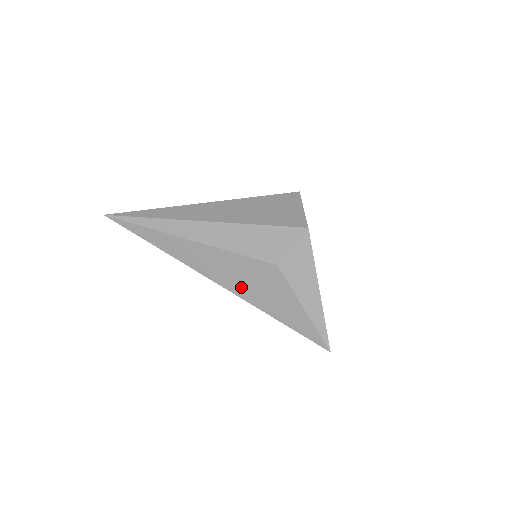
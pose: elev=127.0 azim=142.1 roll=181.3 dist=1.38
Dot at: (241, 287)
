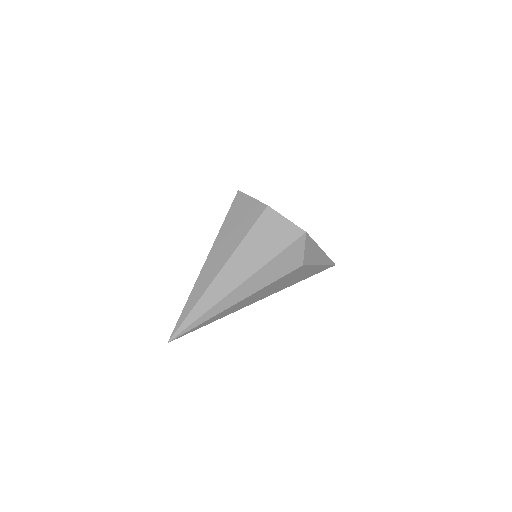
Dot at: (280, 288)
